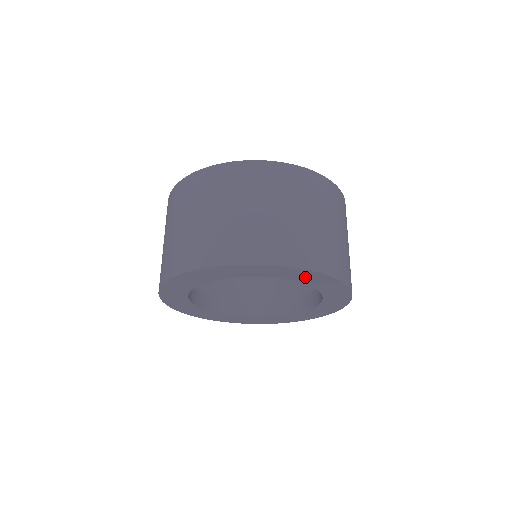
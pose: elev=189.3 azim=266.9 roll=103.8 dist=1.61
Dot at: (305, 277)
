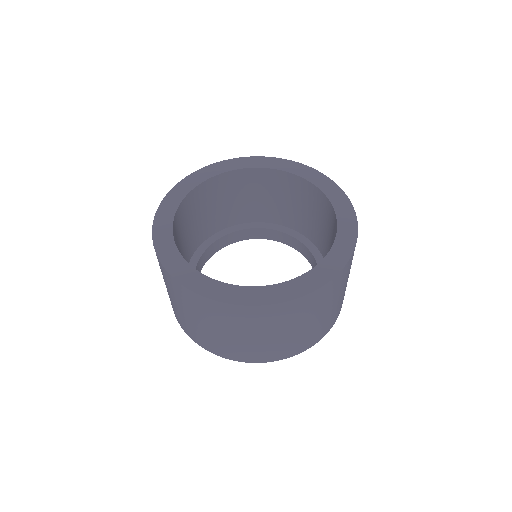
Dot at: occluded
